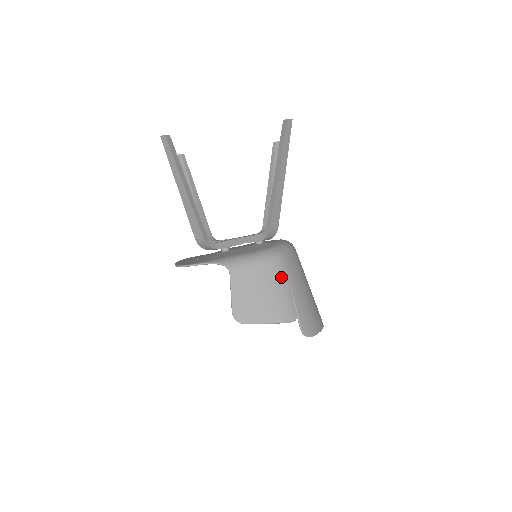
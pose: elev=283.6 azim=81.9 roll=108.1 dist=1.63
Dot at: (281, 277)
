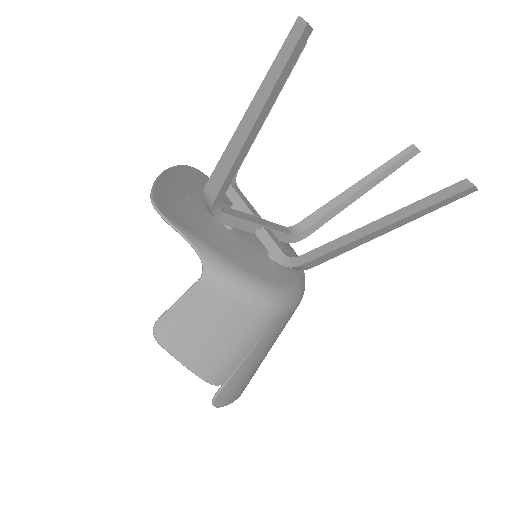
Dot at: (252, 334)
